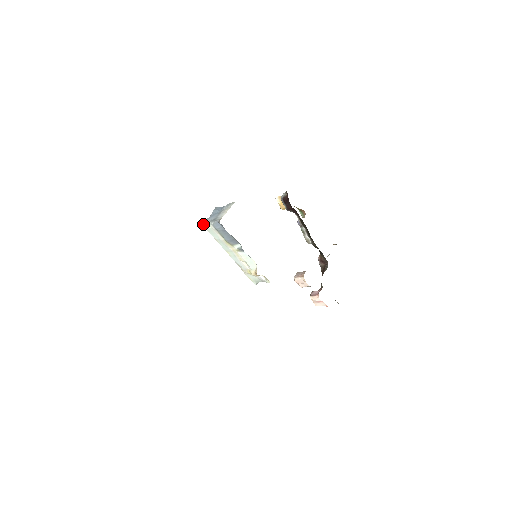
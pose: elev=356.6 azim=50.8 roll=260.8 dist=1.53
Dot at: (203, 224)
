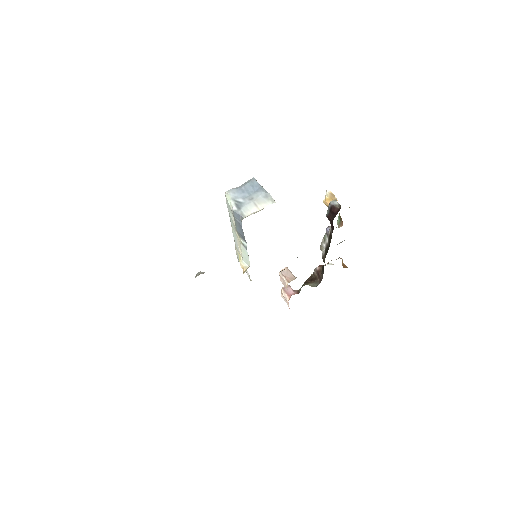
Dot at: (226, 192)
